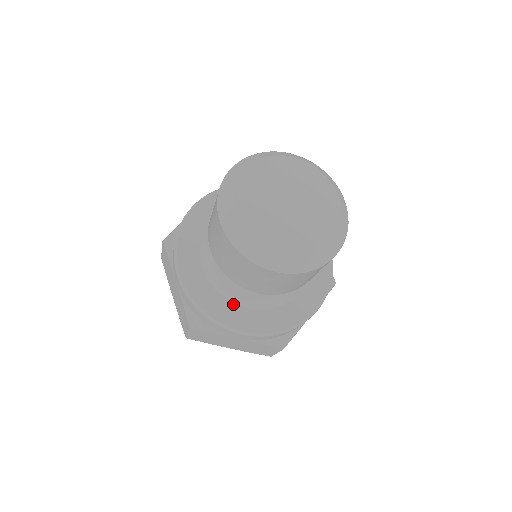
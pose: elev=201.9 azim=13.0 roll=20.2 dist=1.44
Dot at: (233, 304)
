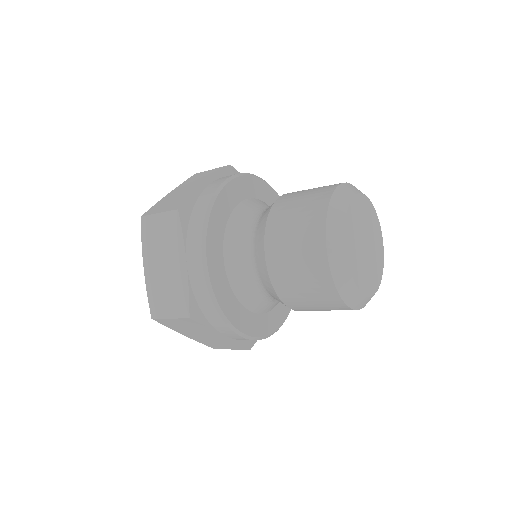
Dot at: (240, 304)
